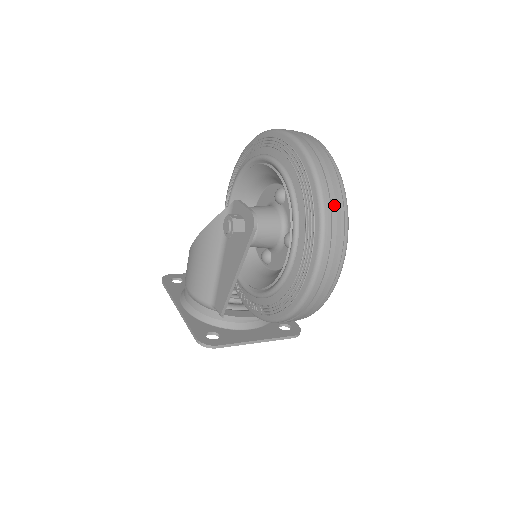
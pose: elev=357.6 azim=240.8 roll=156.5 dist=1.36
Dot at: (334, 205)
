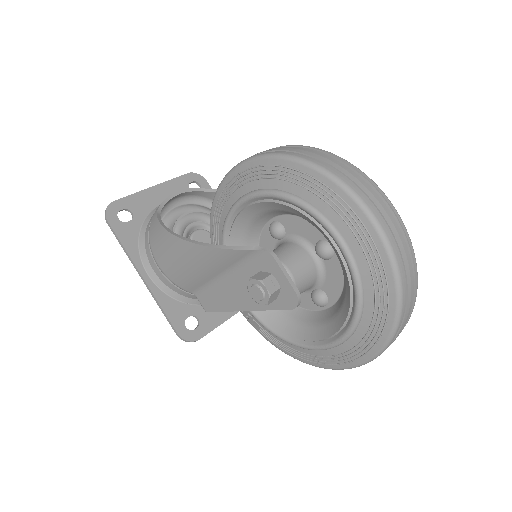
Dot at: (400, 332)
